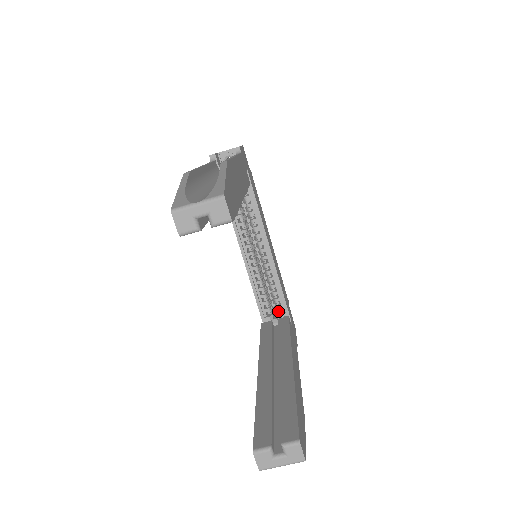
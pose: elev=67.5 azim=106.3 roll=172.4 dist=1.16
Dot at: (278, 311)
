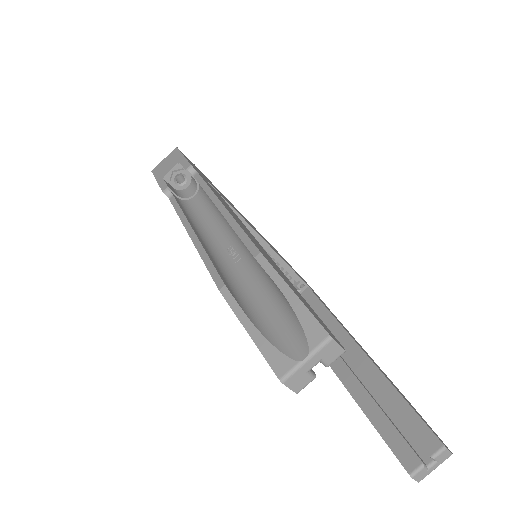
Dot at: occluded
